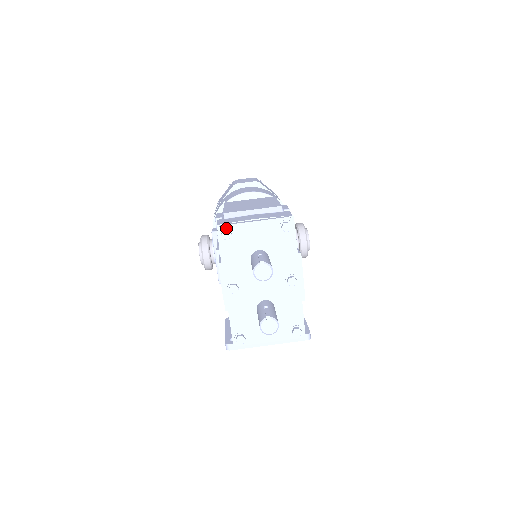
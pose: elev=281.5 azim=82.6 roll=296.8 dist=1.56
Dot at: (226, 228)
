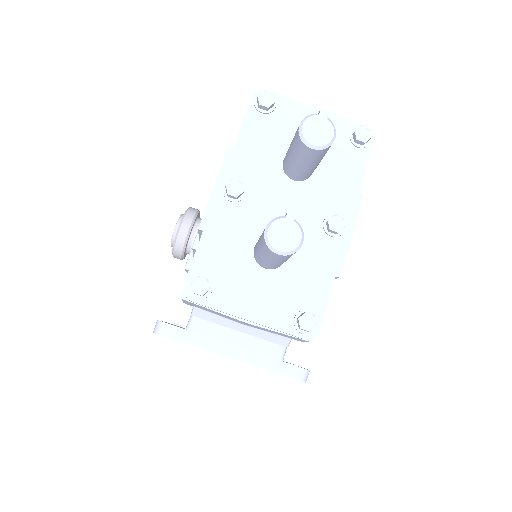
Dot at: (269, 94)
